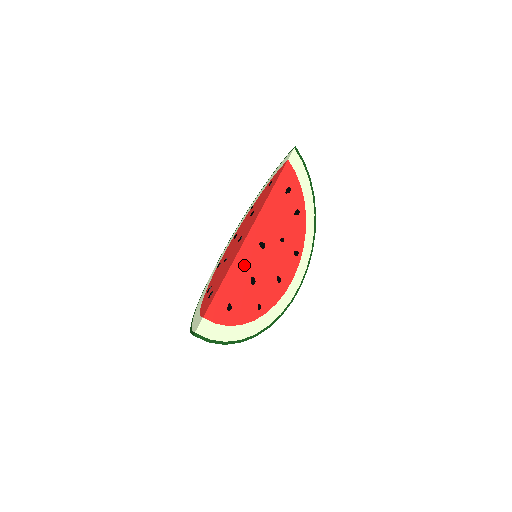
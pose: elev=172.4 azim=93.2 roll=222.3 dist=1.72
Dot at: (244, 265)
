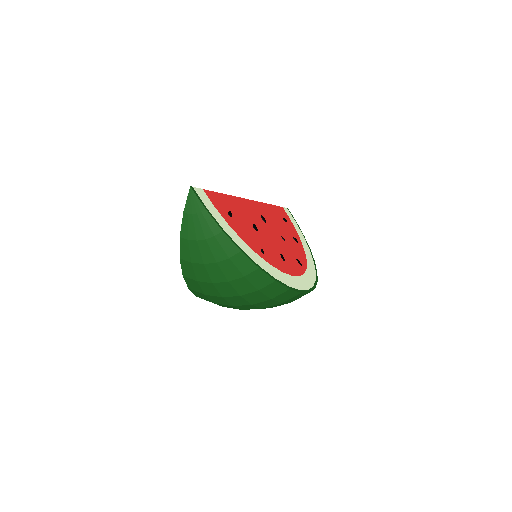
Dot at: (246, 210)
